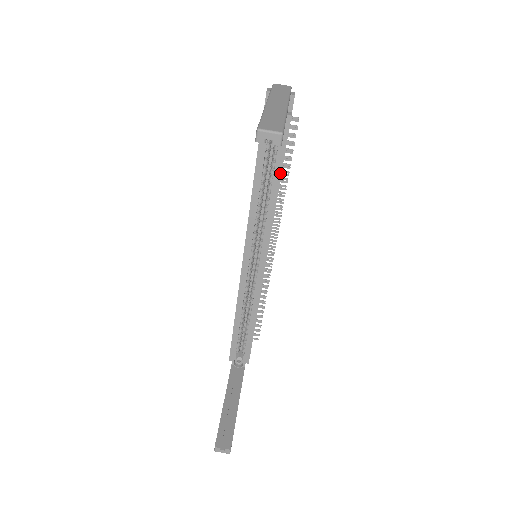
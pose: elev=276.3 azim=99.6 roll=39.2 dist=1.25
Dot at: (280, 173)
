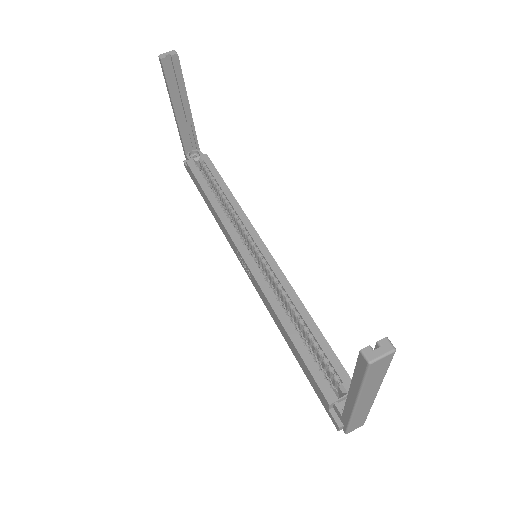
Dot at: (224, 183)
